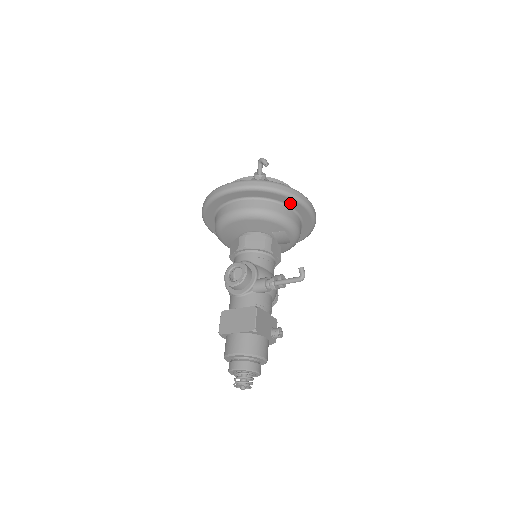
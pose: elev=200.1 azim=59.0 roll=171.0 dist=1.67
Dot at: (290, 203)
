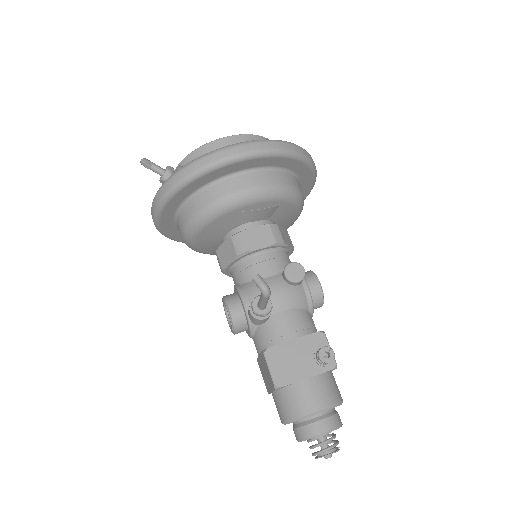
Dot at: (213, 177)
